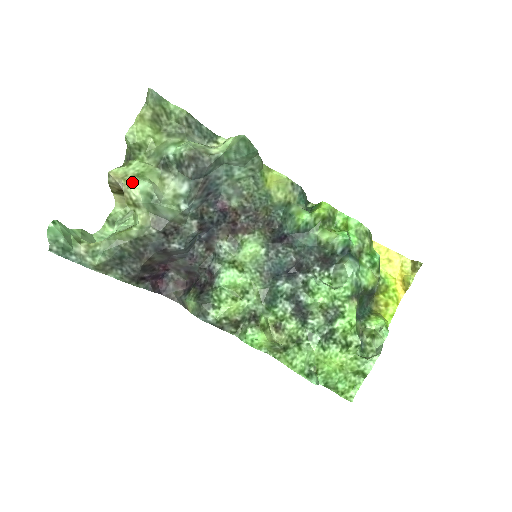
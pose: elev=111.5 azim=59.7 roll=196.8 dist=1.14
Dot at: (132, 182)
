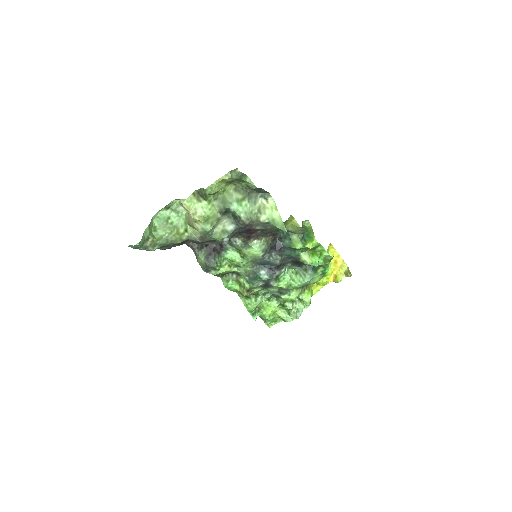
Dot at: (199, 222)
